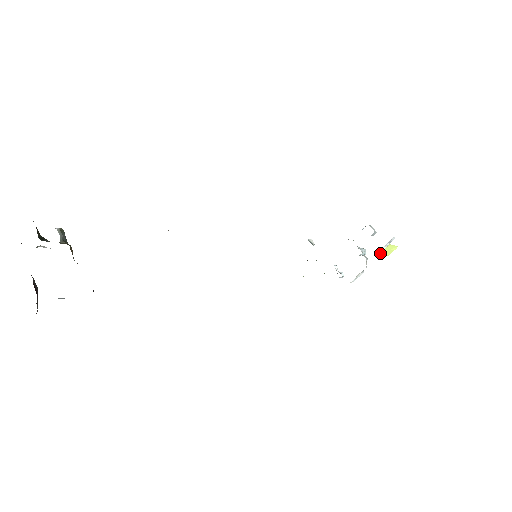
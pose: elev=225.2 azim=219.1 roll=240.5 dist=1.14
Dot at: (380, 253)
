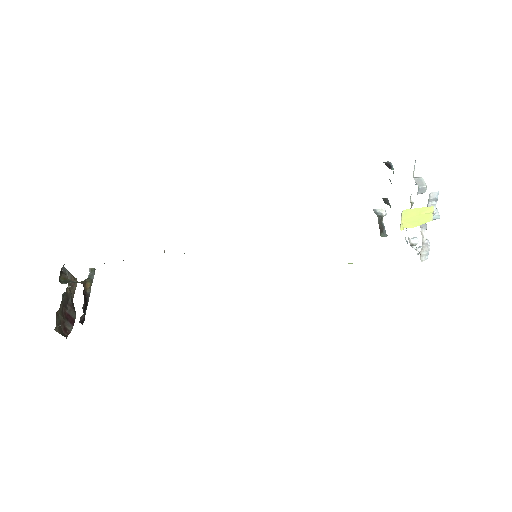
Dot at: (402, 223)
